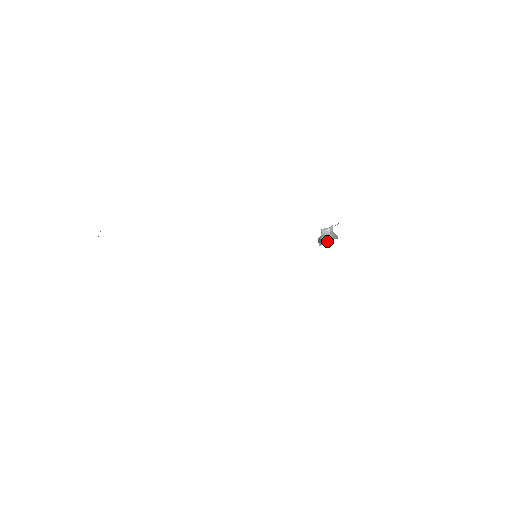
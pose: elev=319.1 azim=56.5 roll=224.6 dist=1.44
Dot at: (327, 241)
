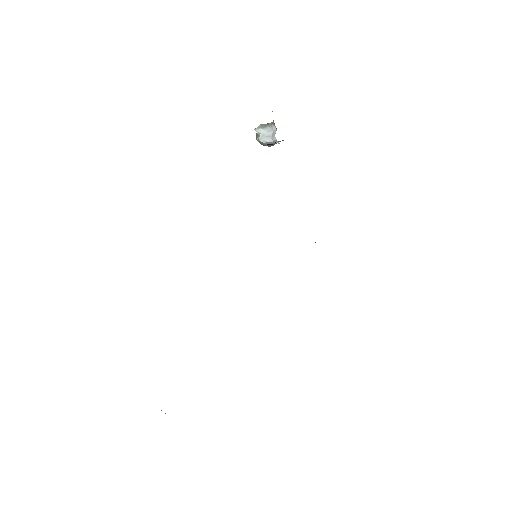
Dot at: occluded
